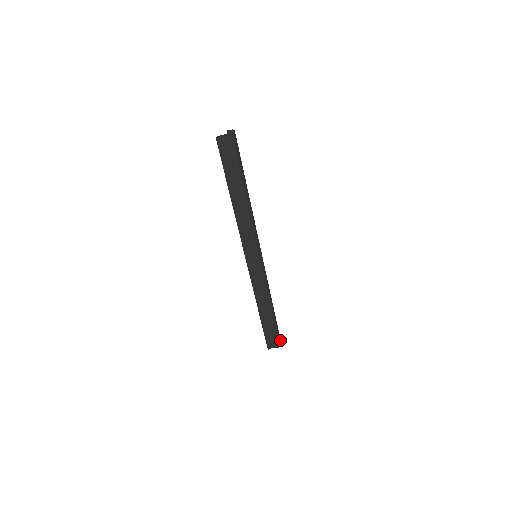
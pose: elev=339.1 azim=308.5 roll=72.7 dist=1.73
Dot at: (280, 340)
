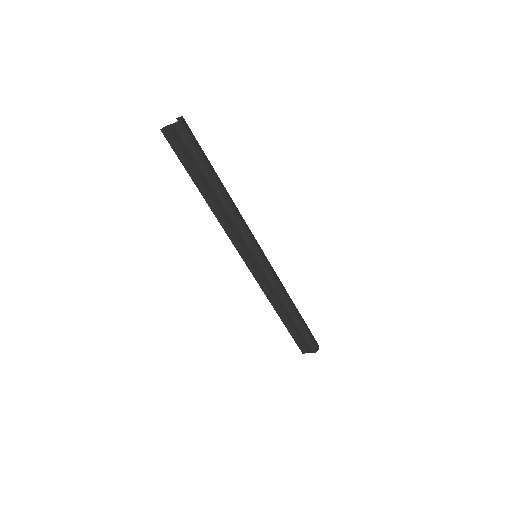
Dot at: (316, 345)
